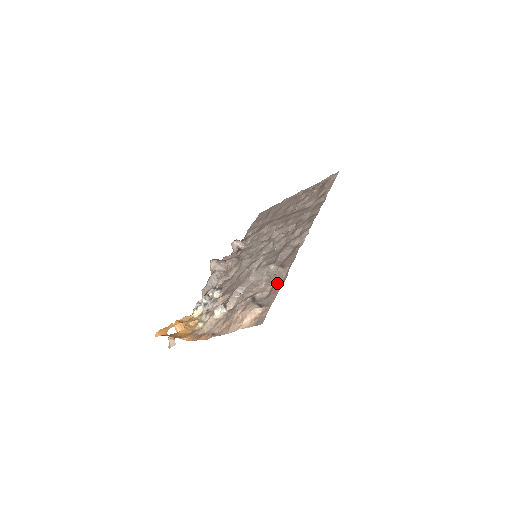
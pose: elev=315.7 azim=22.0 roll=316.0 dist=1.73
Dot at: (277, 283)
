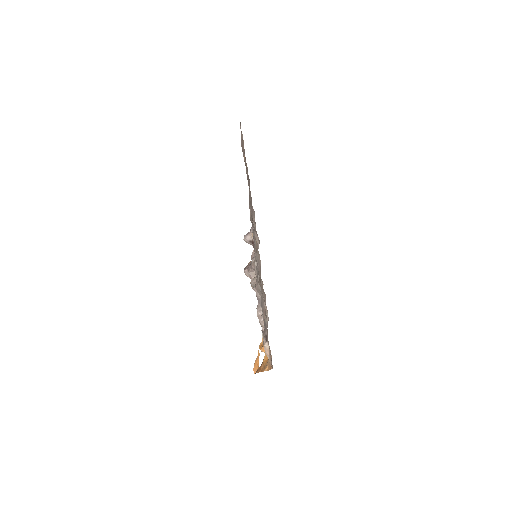
Dot at: (265, 303)
